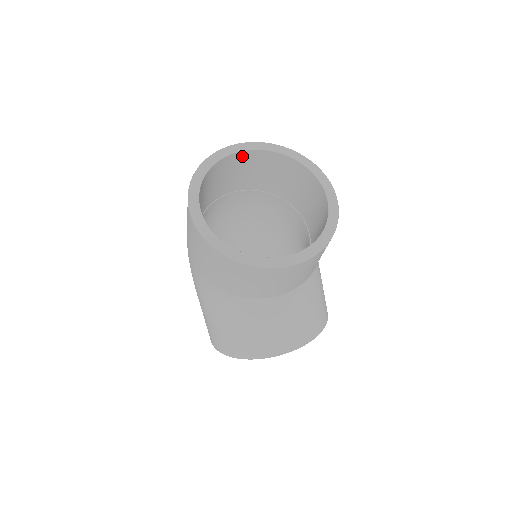
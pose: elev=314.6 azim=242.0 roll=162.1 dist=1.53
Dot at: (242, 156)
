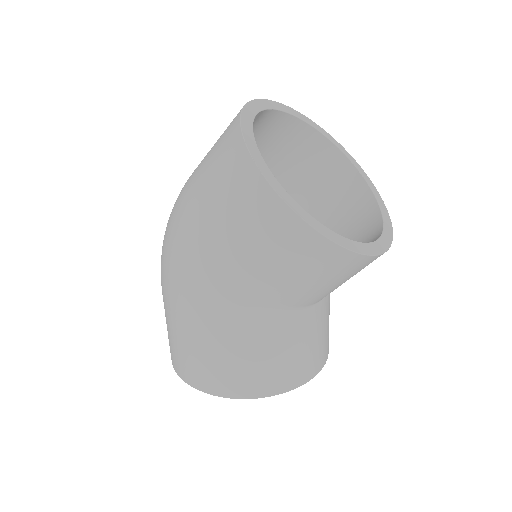
Dot at: (263, 117)
